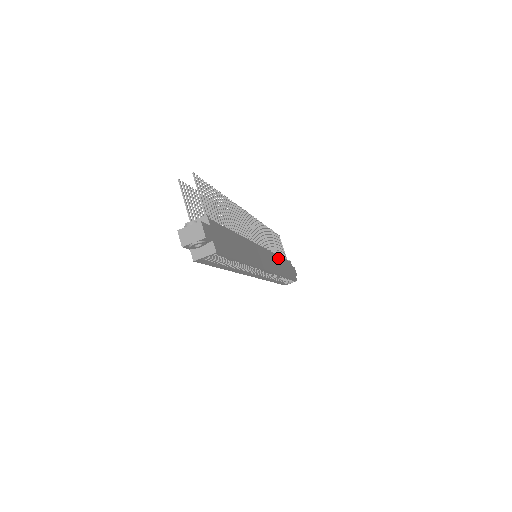
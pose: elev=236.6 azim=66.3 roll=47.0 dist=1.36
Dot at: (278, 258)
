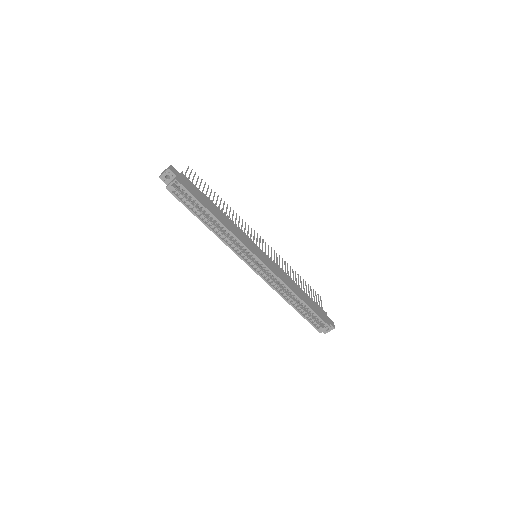
Dot at: (293, 282)
